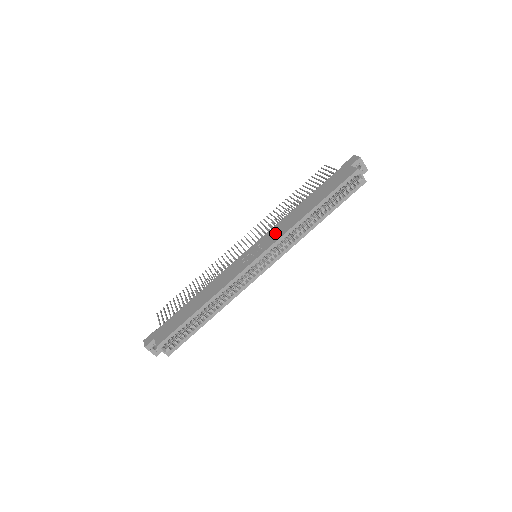
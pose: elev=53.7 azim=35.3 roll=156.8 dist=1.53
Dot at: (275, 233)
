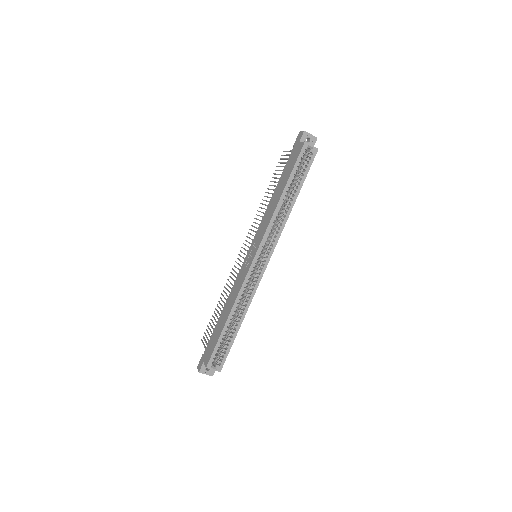
Dot at: (261, 229)
